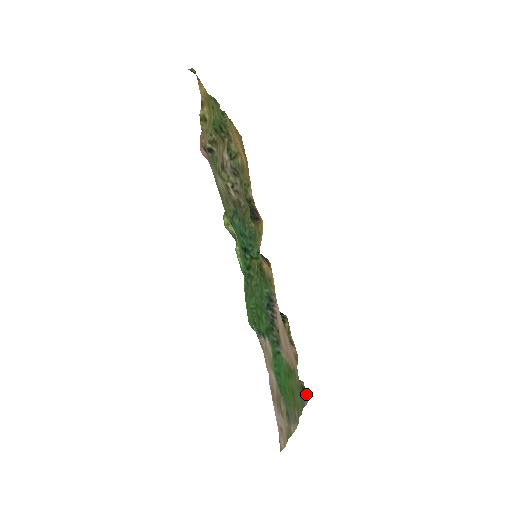
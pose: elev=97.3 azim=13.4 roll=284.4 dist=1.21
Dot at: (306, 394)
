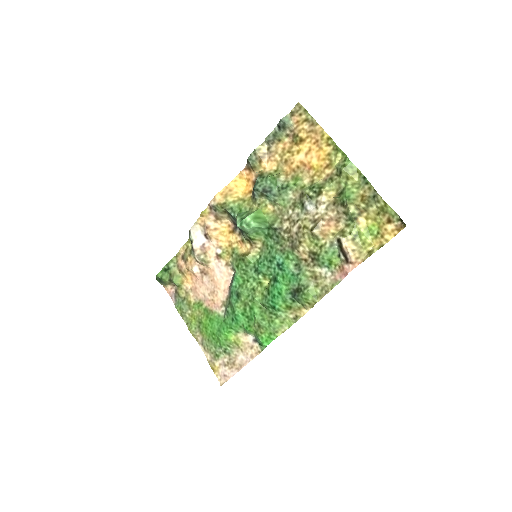
Dot at: (166, 286)
